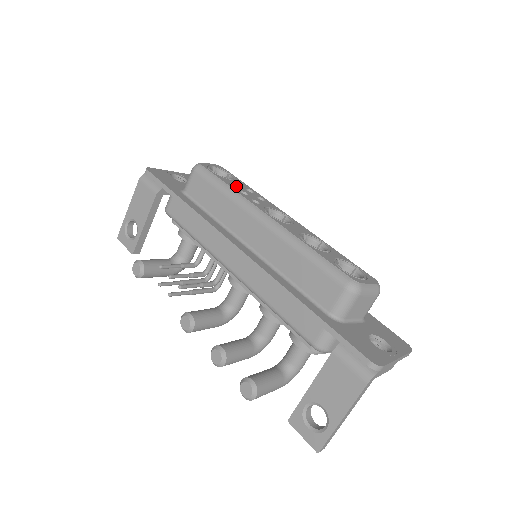
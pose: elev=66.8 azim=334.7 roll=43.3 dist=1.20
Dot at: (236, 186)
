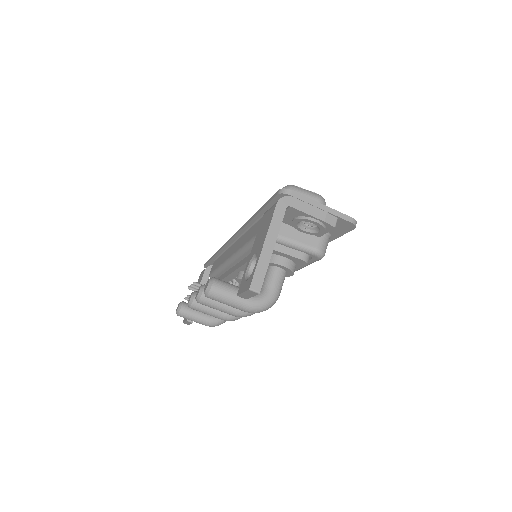
Dot at: occluded
